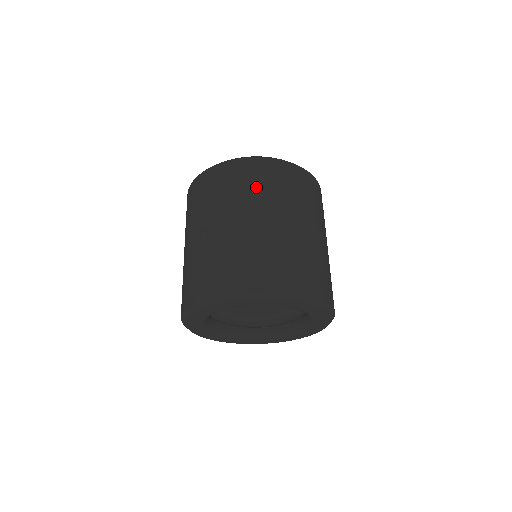
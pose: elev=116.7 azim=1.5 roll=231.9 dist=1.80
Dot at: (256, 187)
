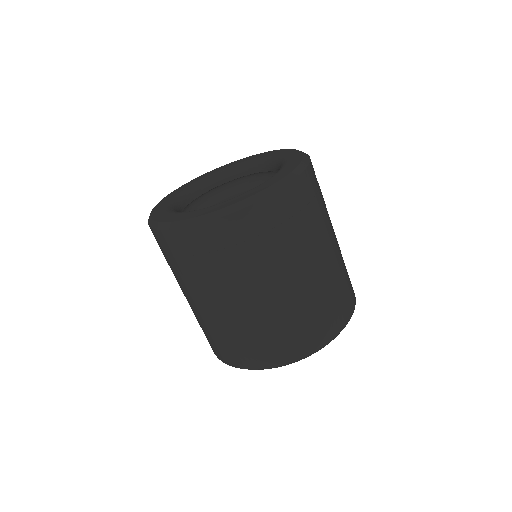
Dot at: (199, 269)
